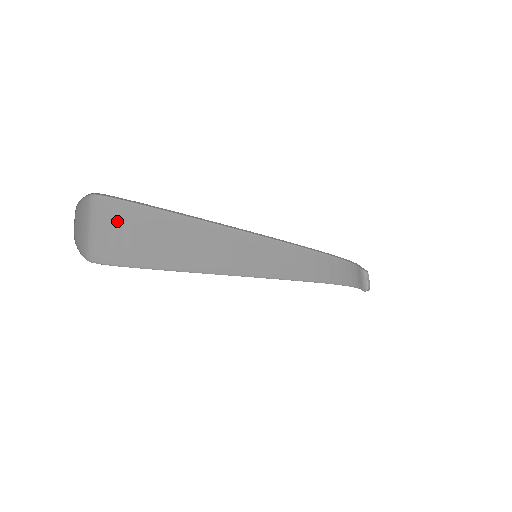
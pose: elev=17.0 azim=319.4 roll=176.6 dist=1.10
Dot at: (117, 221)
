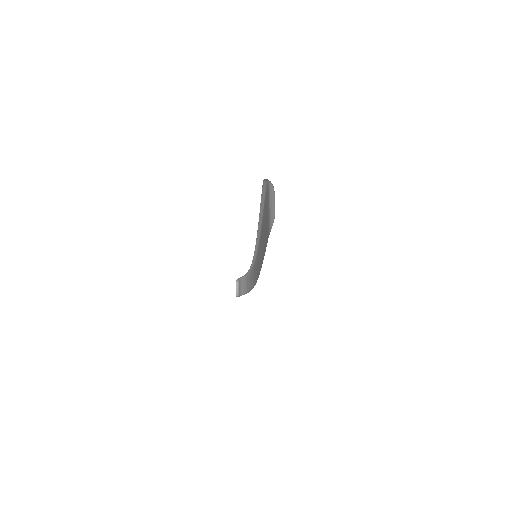
Dot at: occluded
